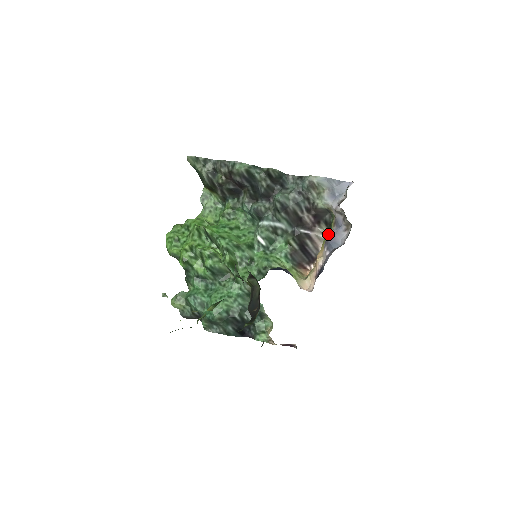
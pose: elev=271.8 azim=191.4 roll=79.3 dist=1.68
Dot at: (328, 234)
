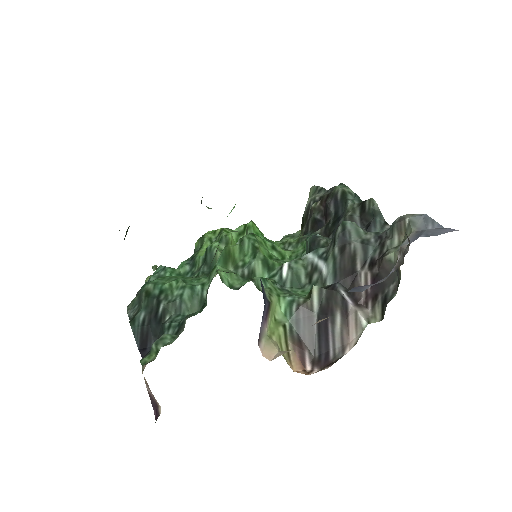
Dot at: occluded
